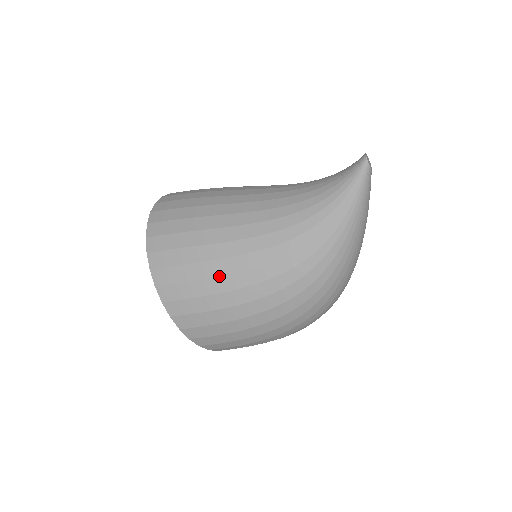
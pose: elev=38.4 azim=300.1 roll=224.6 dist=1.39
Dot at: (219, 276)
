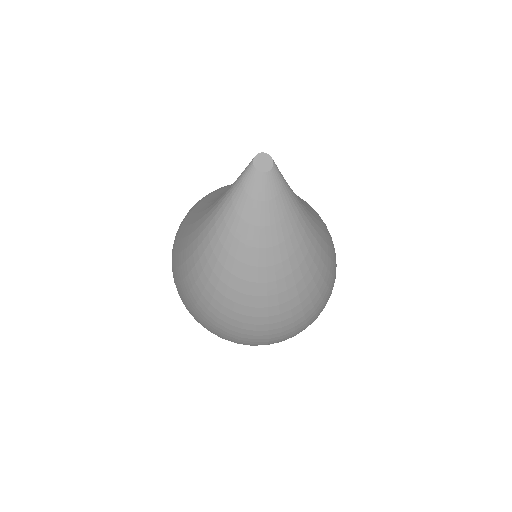
Dot at: (177, 237)
